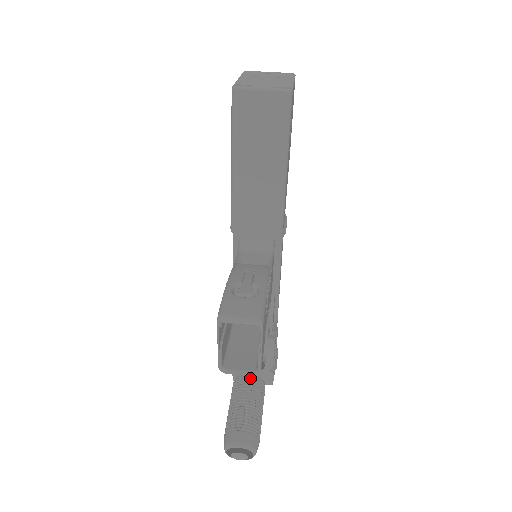
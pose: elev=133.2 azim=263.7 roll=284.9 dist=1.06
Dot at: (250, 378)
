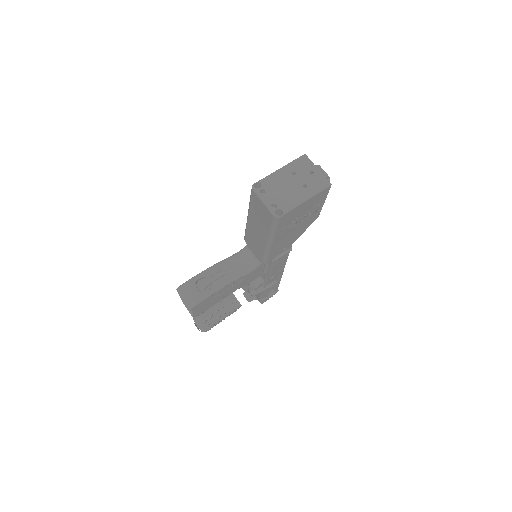
Dot at: (233, 298)
